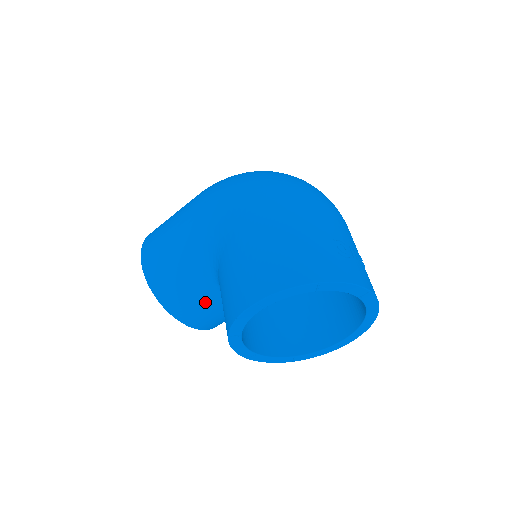
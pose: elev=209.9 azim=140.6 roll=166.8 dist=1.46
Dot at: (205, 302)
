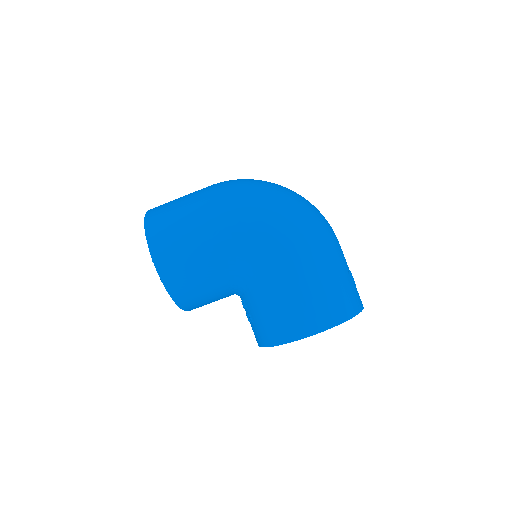
Dot at: (216, 299)
